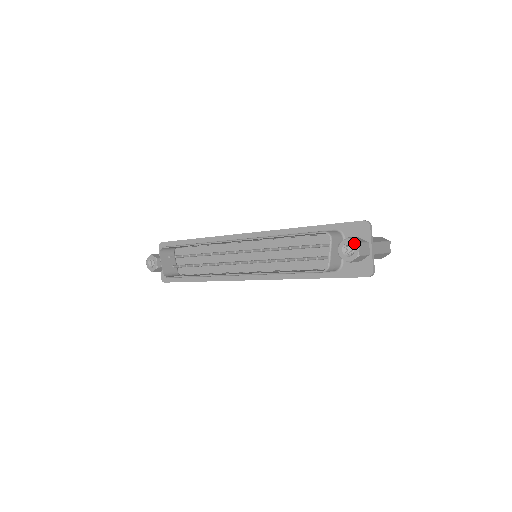
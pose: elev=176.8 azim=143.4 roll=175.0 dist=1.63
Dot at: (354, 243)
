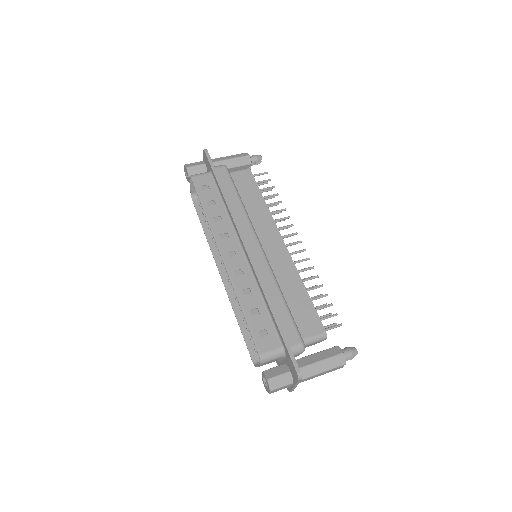
Dot at: (268, 387)
